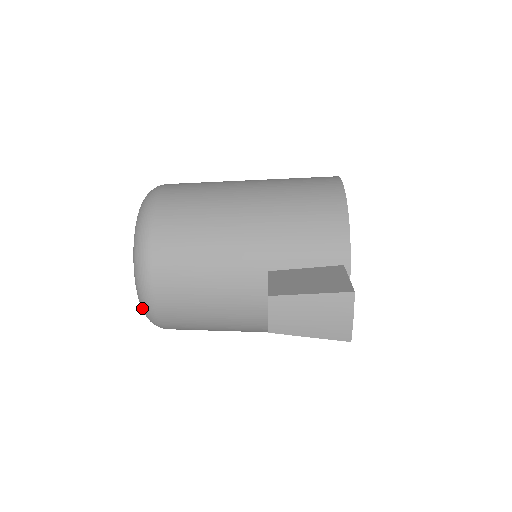
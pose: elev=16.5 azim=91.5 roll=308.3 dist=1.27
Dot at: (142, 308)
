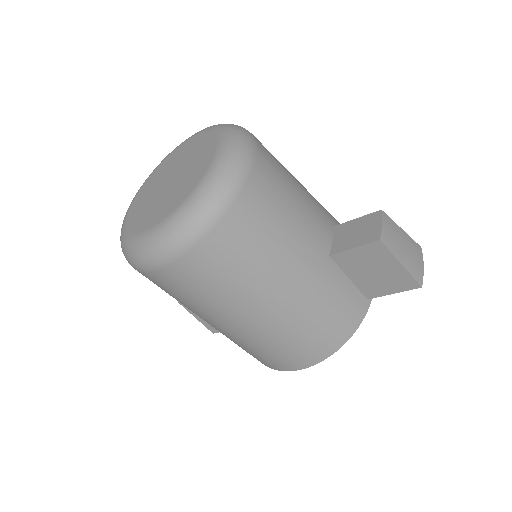
Dot at: (215, 182)
